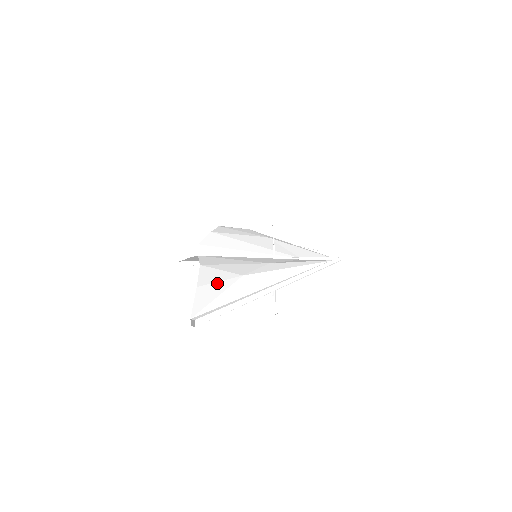
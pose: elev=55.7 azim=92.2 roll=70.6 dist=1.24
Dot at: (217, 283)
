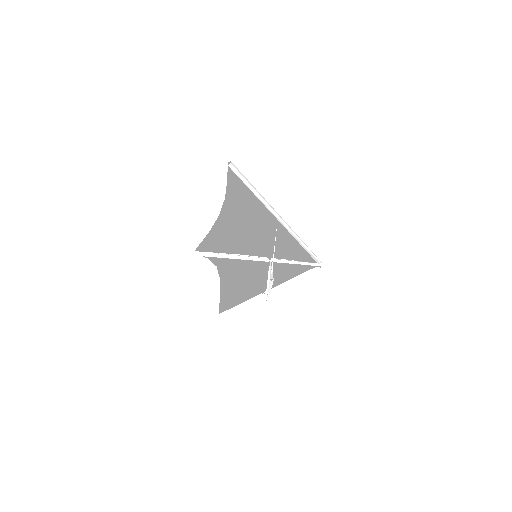
Dot at: (240, 189)
